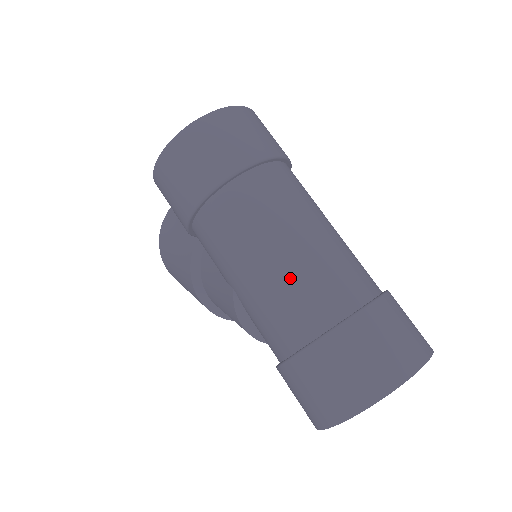
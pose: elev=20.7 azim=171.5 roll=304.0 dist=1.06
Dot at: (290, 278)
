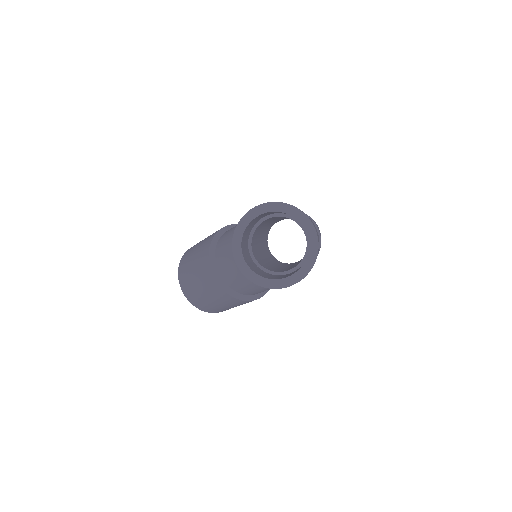
Dot at: occluded
